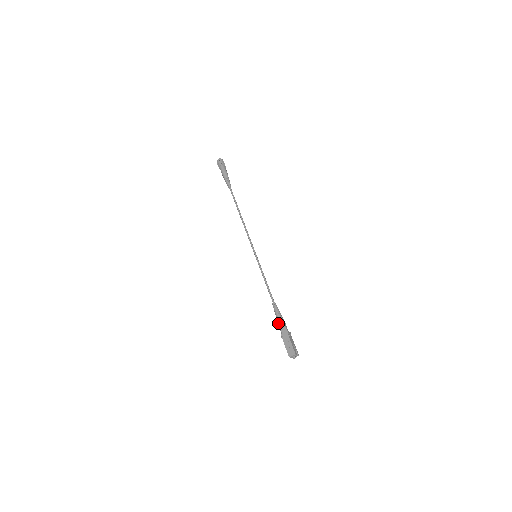
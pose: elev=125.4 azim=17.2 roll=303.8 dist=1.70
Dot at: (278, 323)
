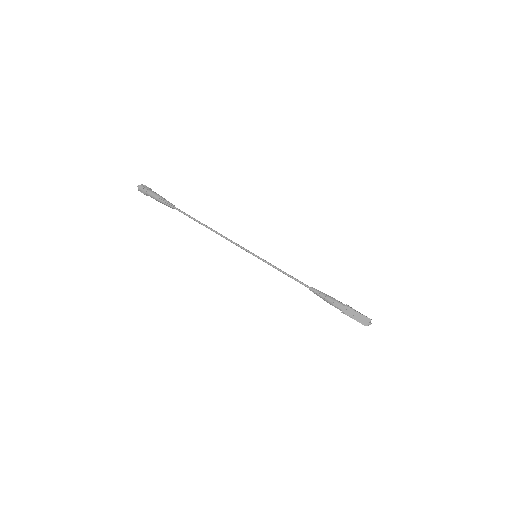
Dot at: (330, 303)
